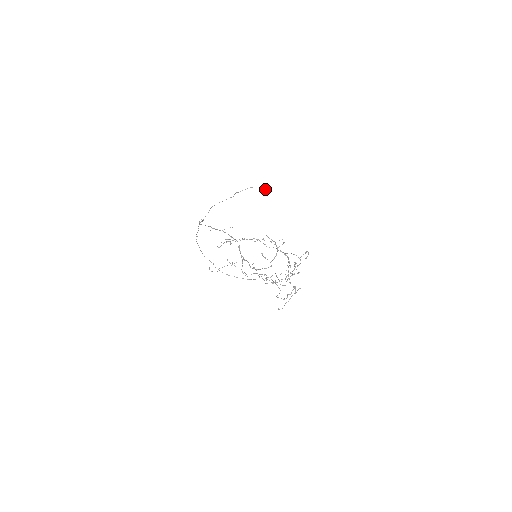
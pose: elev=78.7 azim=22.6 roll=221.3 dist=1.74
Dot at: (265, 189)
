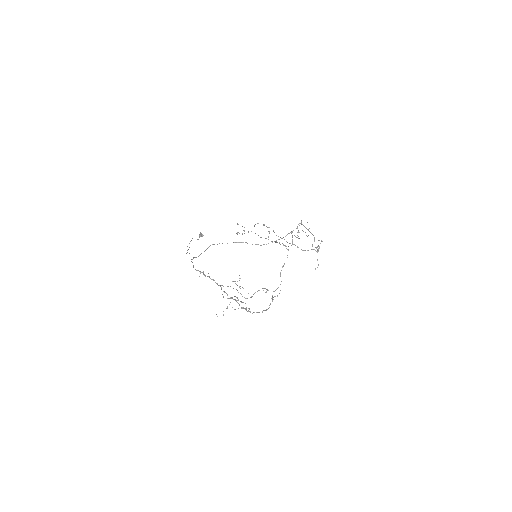
Dot at: (202, 236)
